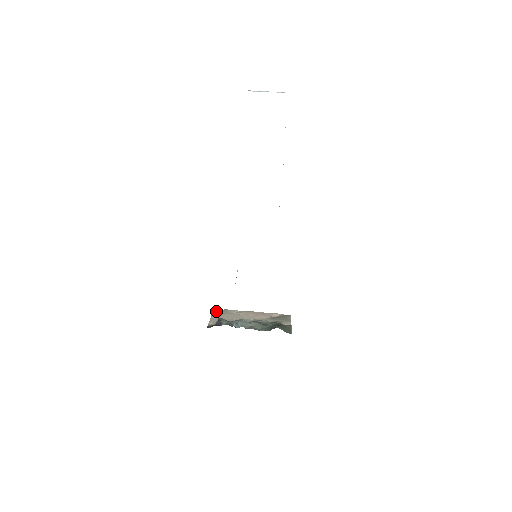
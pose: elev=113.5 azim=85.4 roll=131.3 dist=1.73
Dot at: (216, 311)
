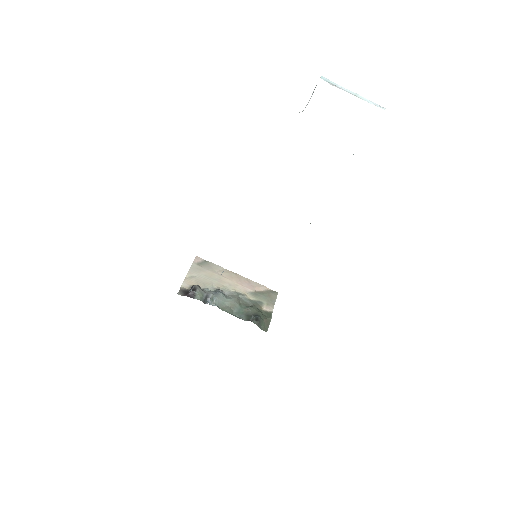
Dot at: (197, 261)
